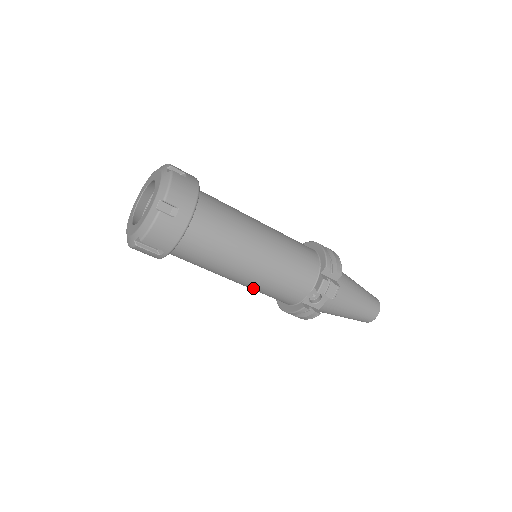
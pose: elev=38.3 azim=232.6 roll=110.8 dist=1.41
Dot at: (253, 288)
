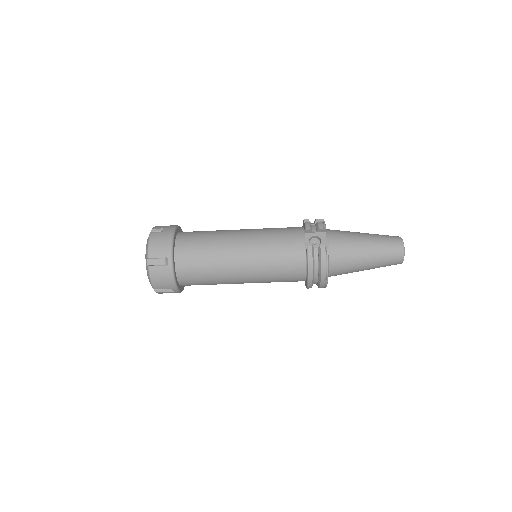
Dot at: (261, 265)
